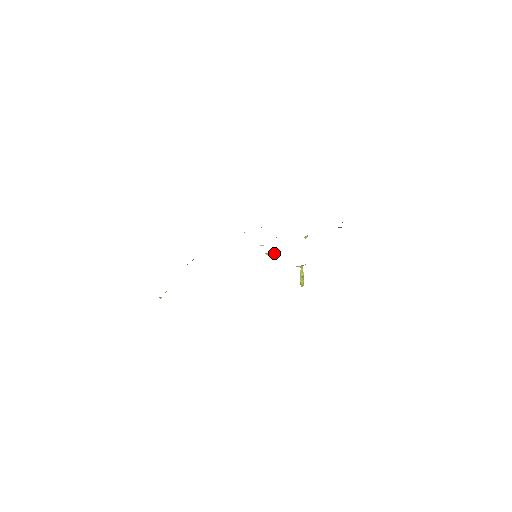
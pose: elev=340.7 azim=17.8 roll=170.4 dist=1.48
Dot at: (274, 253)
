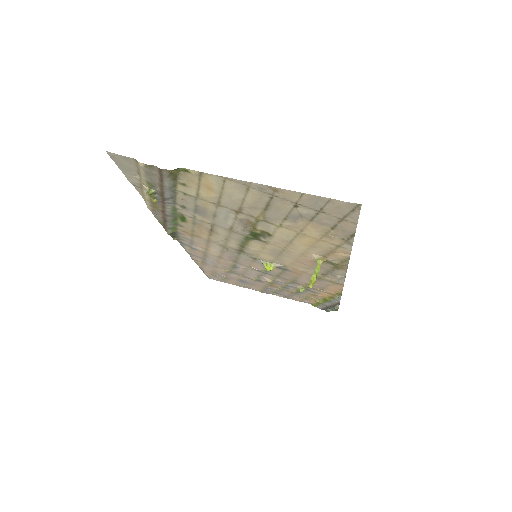
Dot at: occluded
